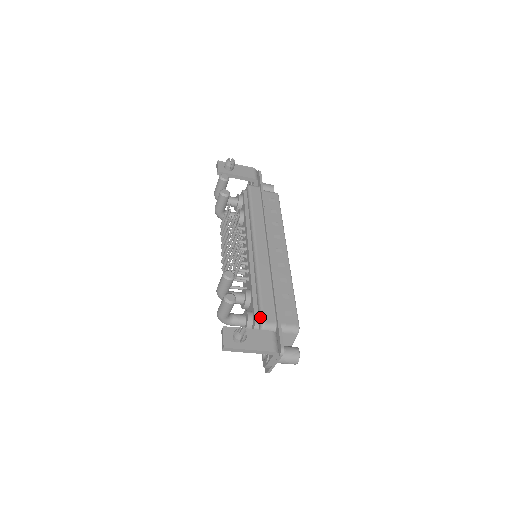
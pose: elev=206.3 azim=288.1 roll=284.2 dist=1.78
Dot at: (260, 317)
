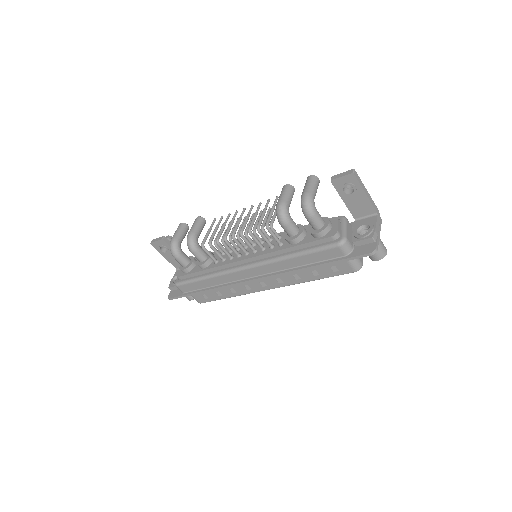
Dot at: occluded
